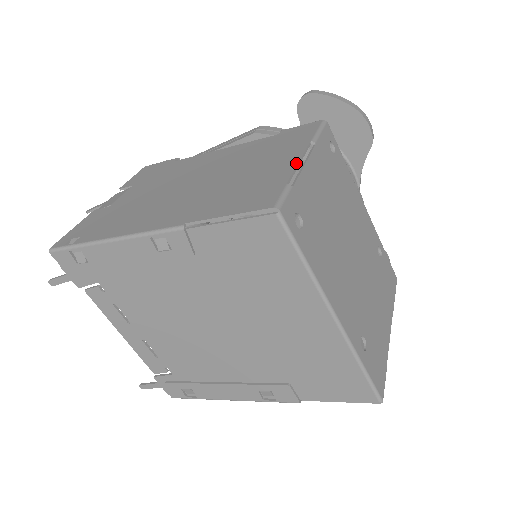
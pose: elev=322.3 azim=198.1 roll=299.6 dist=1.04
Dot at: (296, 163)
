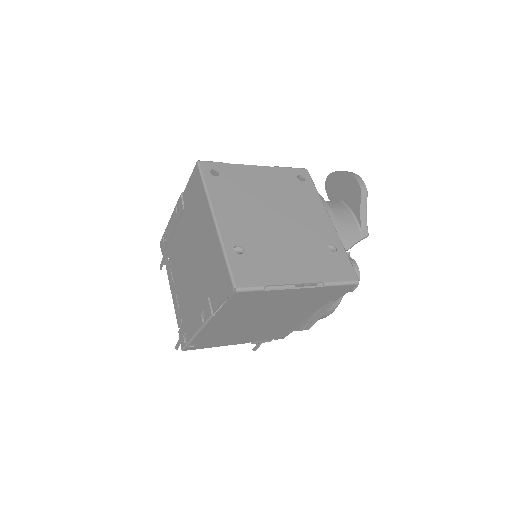
Dot at: (245, 165)
